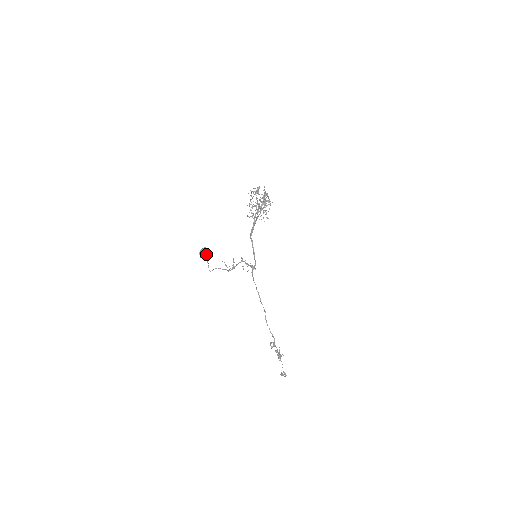
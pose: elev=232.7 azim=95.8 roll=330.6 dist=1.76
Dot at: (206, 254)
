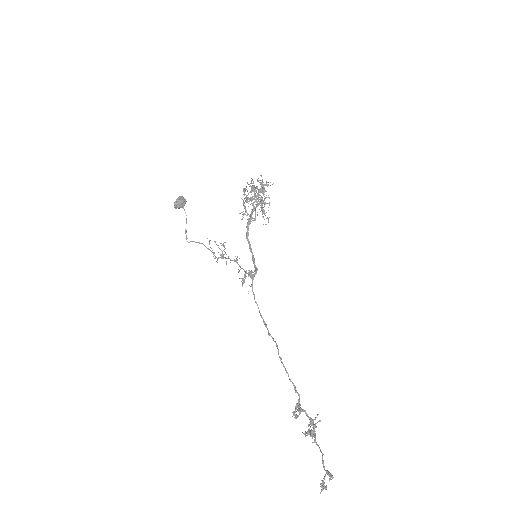
Dot at: (183, 201)
